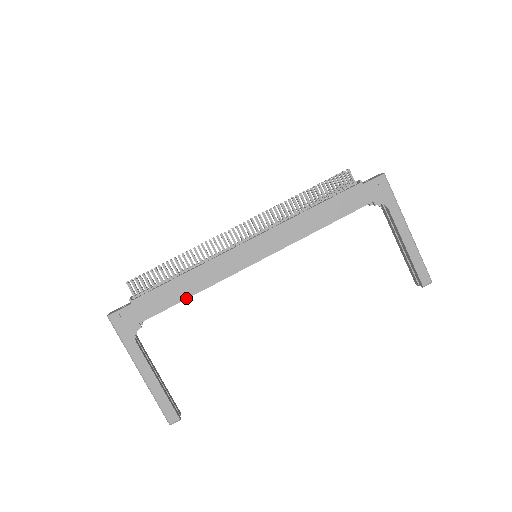
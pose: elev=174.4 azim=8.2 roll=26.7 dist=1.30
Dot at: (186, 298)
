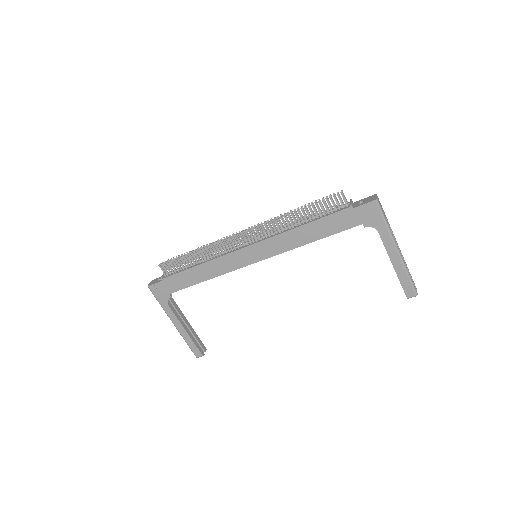
Dot at: occluded
